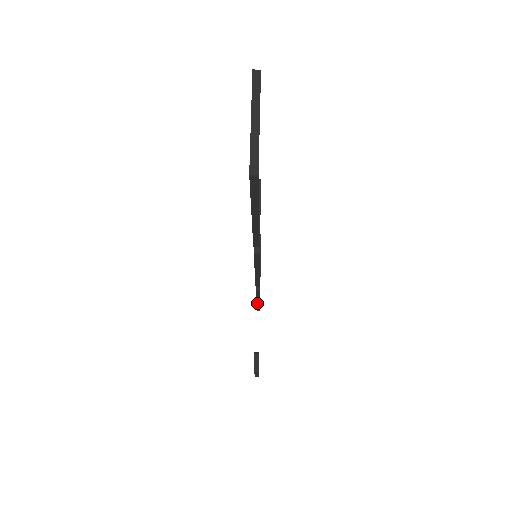
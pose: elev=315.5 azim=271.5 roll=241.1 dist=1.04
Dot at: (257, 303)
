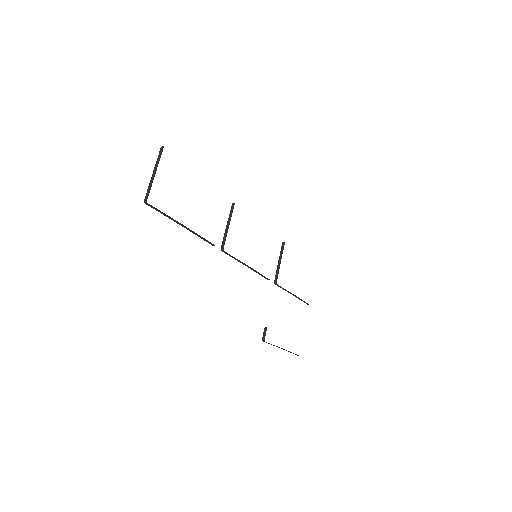
Dot at: (296, 297)
